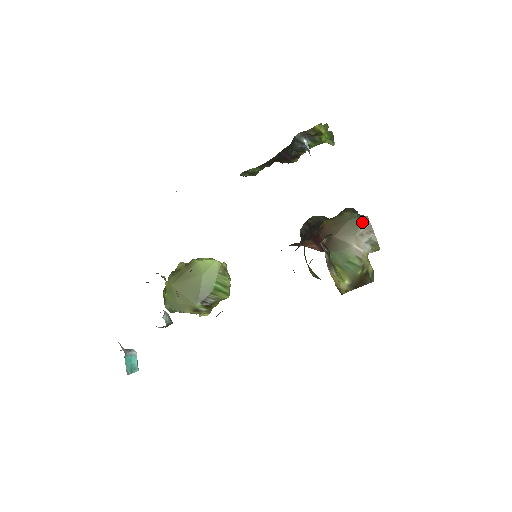
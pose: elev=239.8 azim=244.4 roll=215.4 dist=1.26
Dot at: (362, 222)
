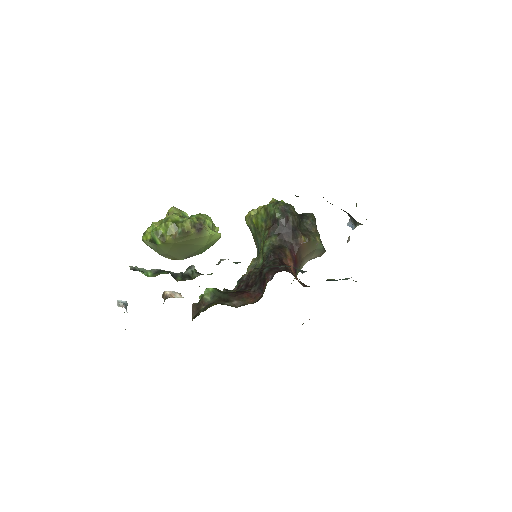
Dot at: (321, 253)
